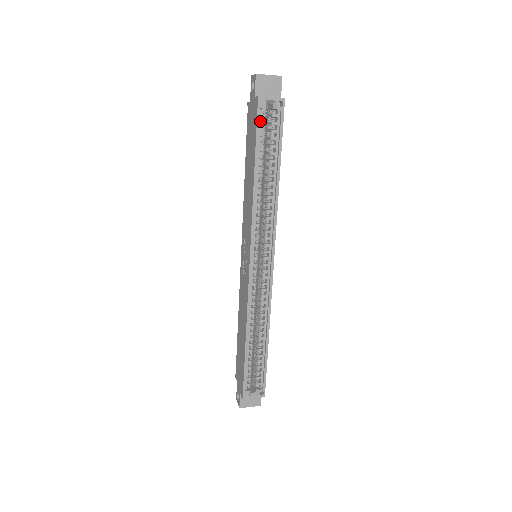
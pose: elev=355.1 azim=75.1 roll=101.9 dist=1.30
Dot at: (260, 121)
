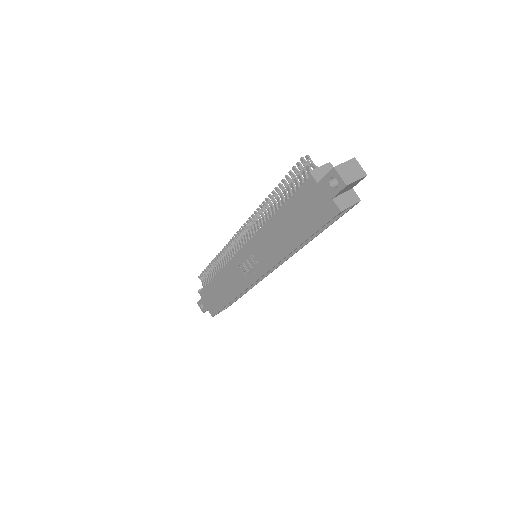
Dot at: (328, 219)
